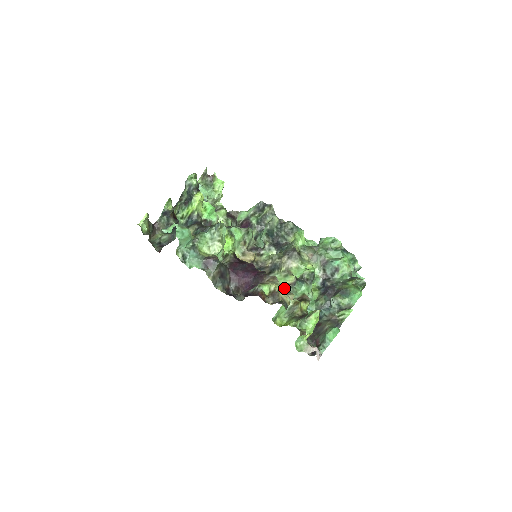
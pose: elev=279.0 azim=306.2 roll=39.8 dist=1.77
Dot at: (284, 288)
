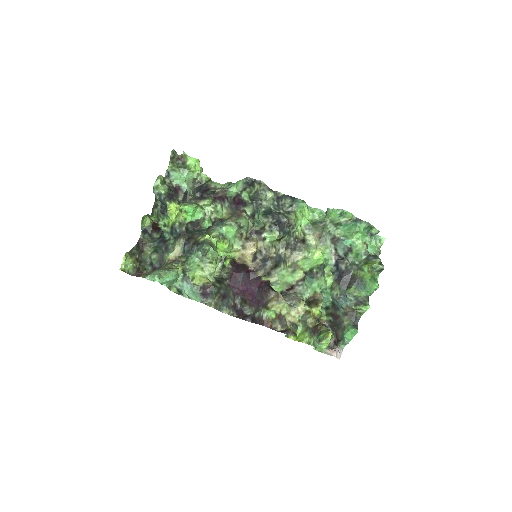
Dot at: (293, 289)
